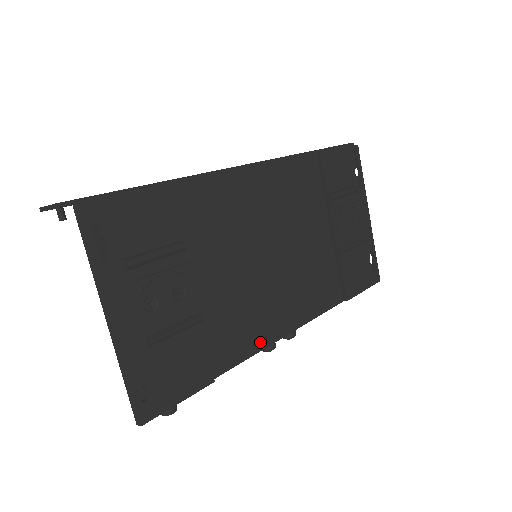
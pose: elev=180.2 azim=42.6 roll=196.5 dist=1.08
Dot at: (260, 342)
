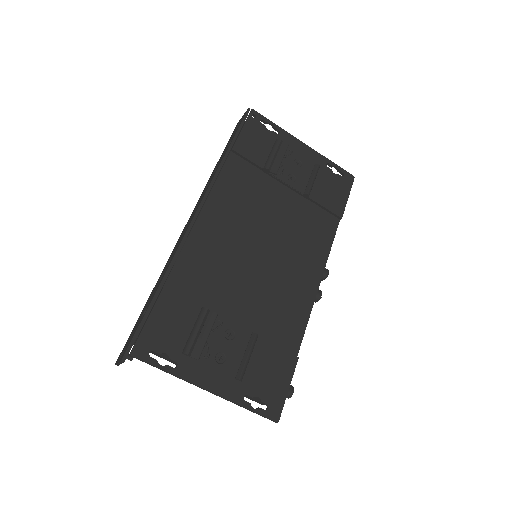
Dot at: (306, 306)
